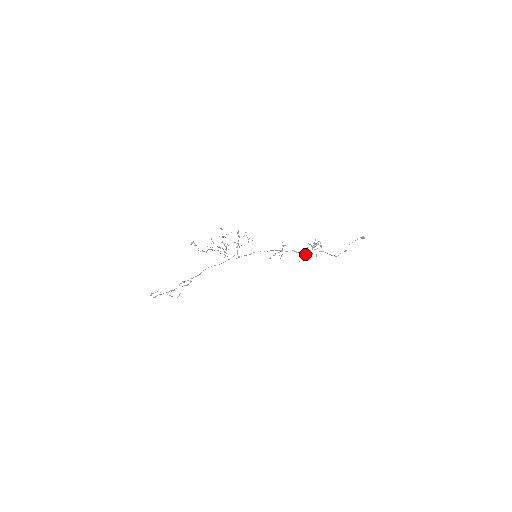
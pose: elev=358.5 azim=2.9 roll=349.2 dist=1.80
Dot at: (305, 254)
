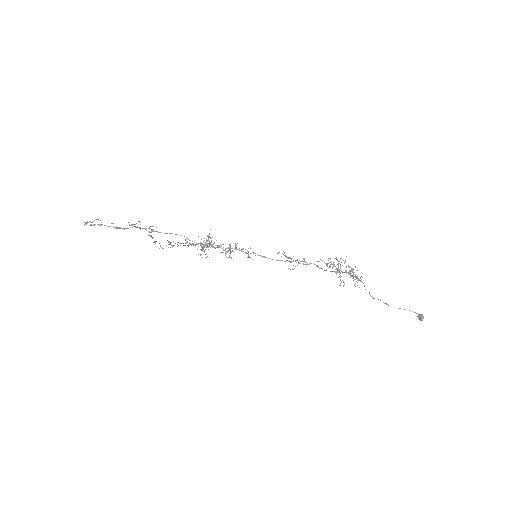
Dot at: (332, 268)
